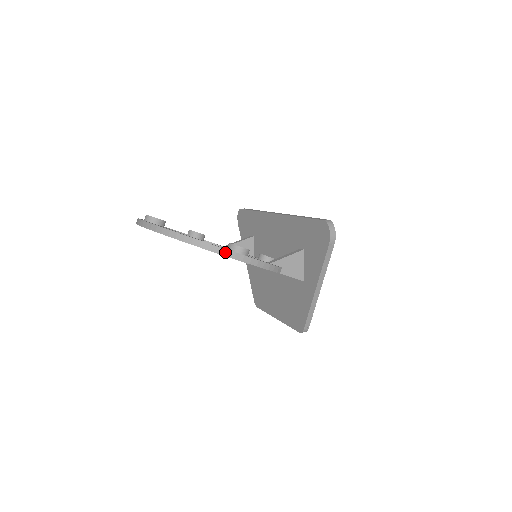
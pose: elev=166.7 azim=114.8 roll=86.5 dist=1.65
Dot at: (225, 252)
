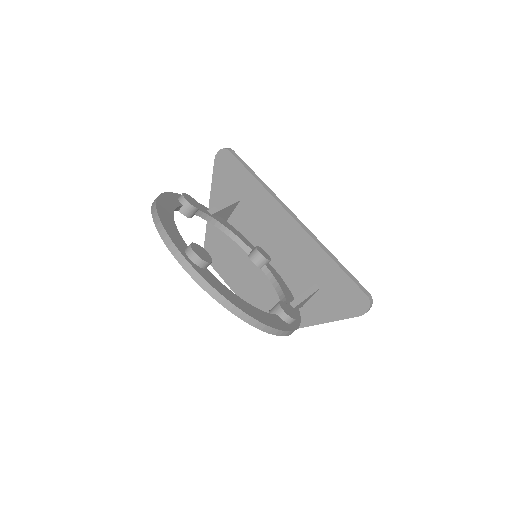
Dot at: (286, 333)
